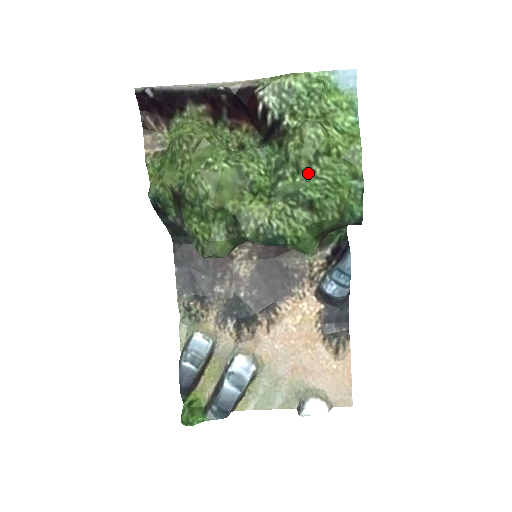
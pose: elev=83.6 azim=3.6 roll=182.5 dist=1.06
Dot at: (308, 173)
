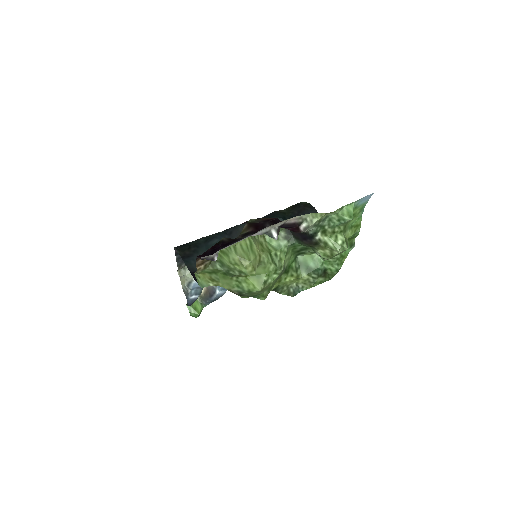
Dot at: occluded
